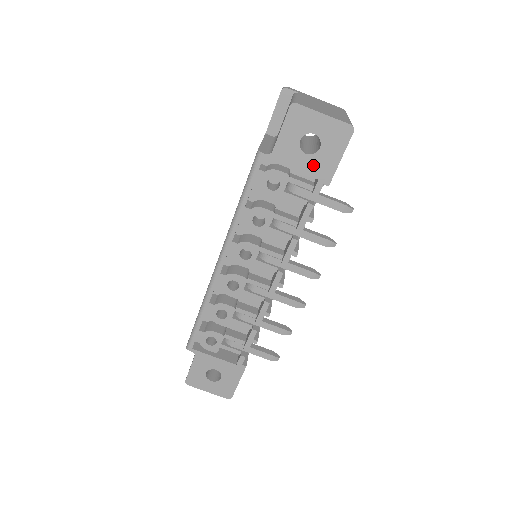
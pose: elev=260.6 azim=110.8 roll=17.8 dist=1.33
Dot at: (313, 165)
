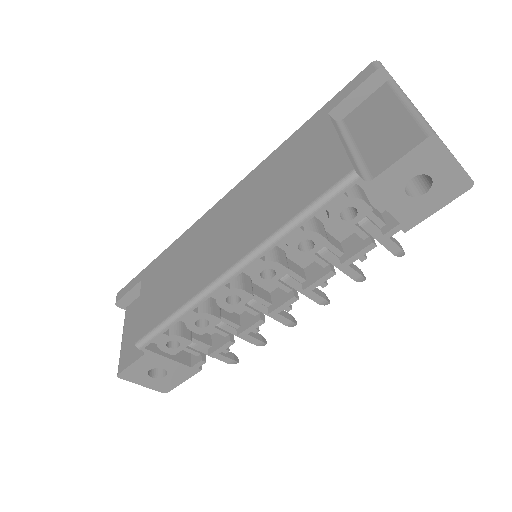
Dot at: (405, 208)
